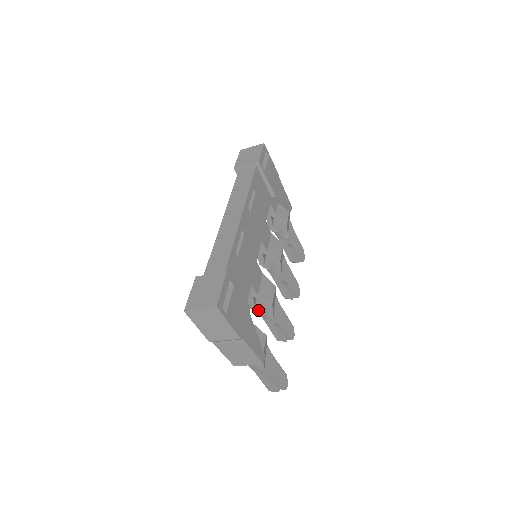
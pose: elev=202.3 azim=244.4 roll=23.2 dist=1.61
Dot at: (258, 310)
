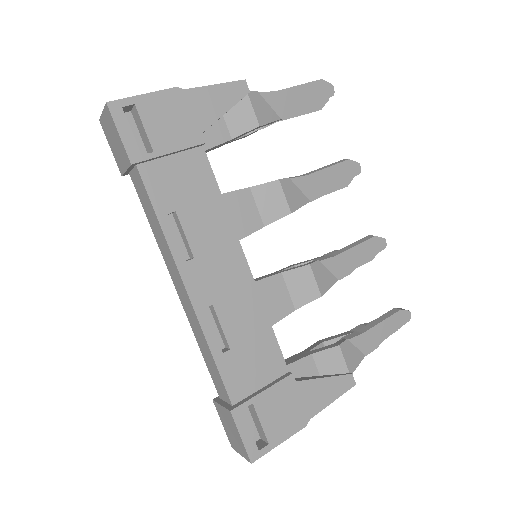
Dot at: occluded
